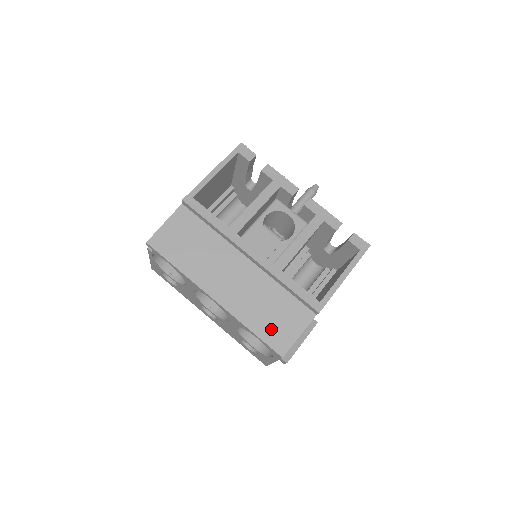
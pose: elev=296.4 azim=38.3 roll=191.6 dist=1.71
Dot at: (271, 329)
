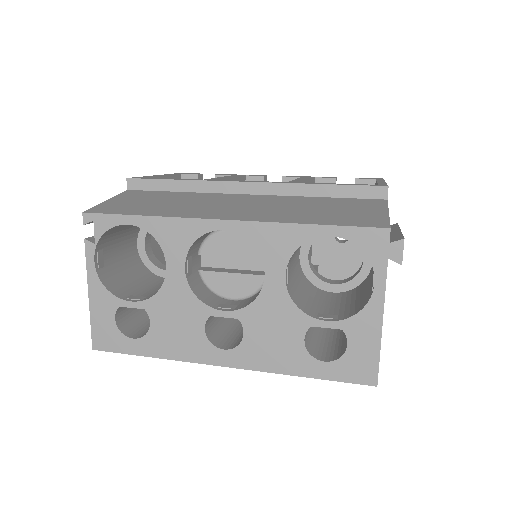
Dot at: (340, 217)
